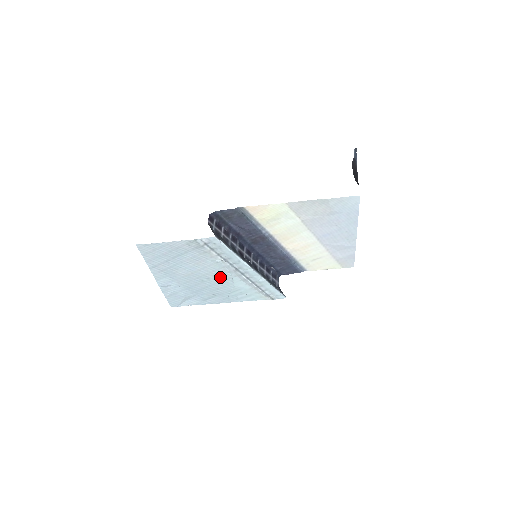
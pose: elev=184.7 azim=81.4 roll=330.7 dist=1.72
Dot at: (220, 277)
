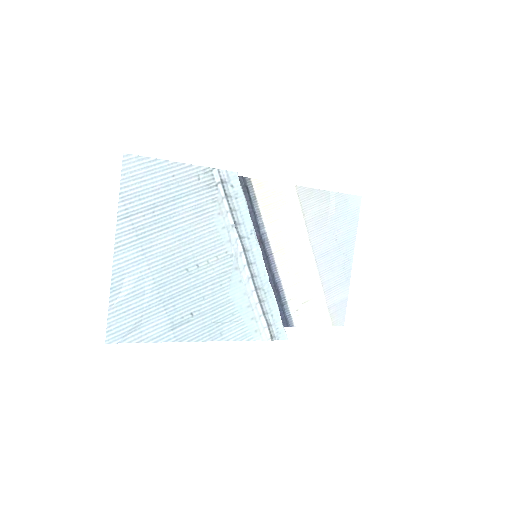
Dot at: (215, 267)
